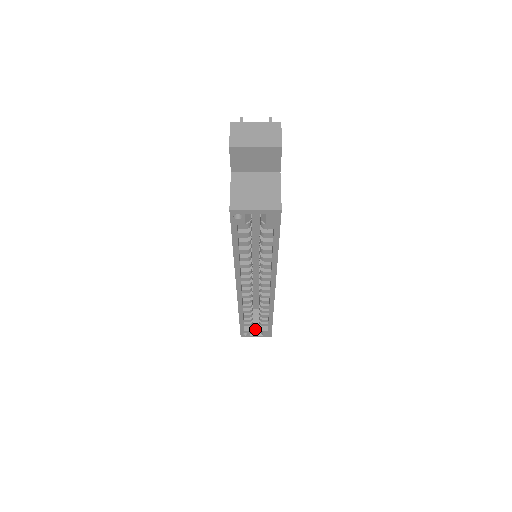
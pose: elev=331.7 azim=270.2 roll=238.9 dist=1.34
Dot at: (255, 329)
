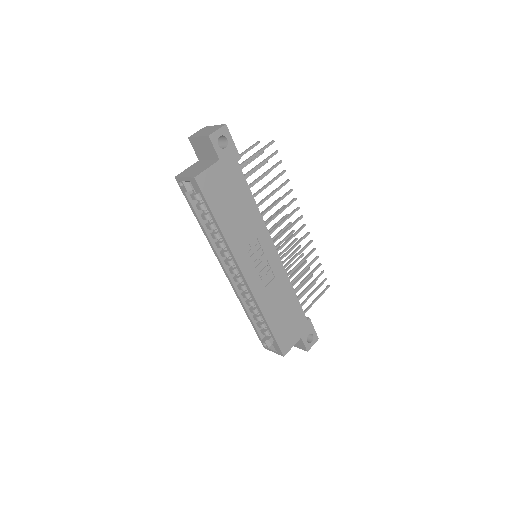
Dot at: occluded
